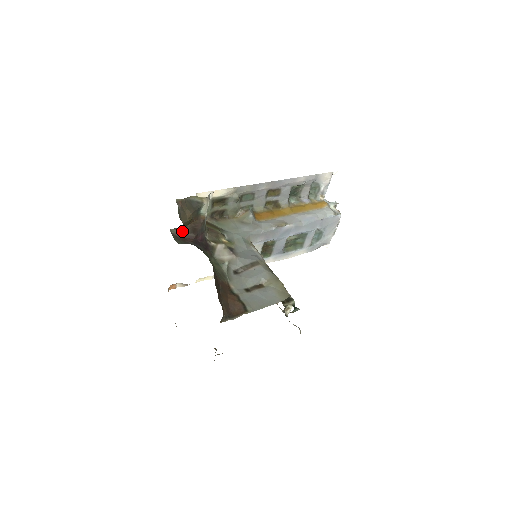
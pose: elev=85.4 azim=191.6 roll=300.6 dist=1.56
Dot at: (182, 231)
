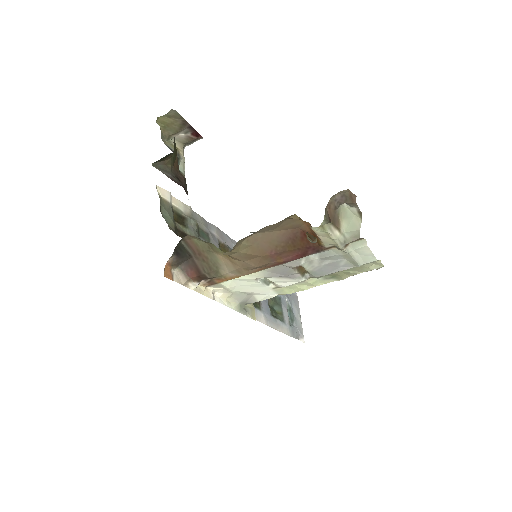
Dot at: (166, 173)
